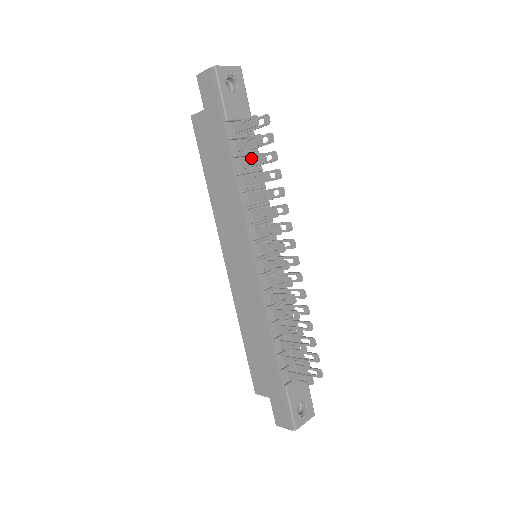
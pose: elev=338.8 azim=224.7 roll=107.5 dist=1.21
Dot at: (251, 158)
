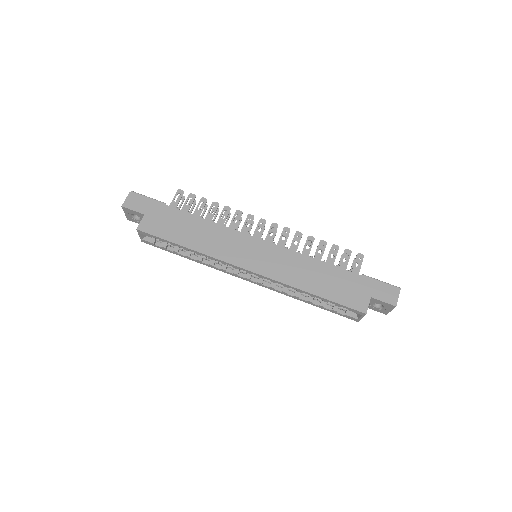
Dot at: (197, 208)
